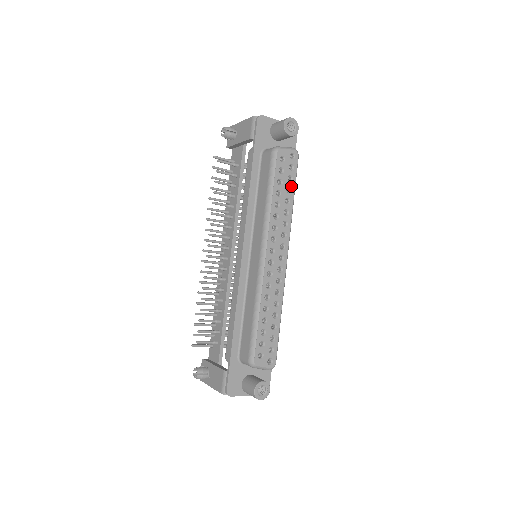
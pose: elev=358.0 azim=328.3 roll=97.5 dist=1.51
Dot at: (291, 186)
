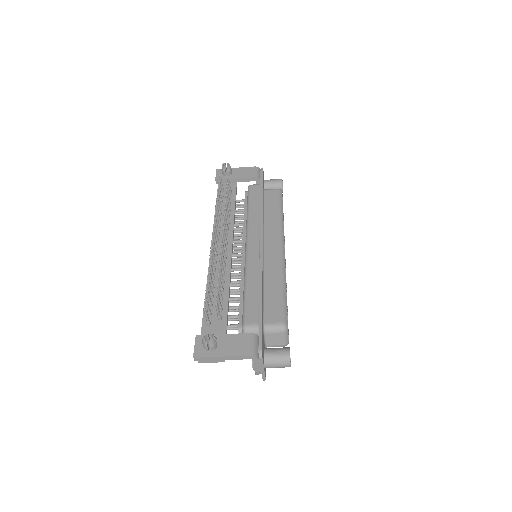
Dot at: occluded
